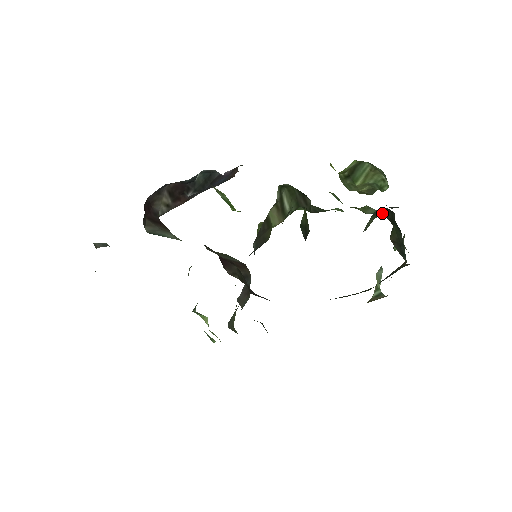
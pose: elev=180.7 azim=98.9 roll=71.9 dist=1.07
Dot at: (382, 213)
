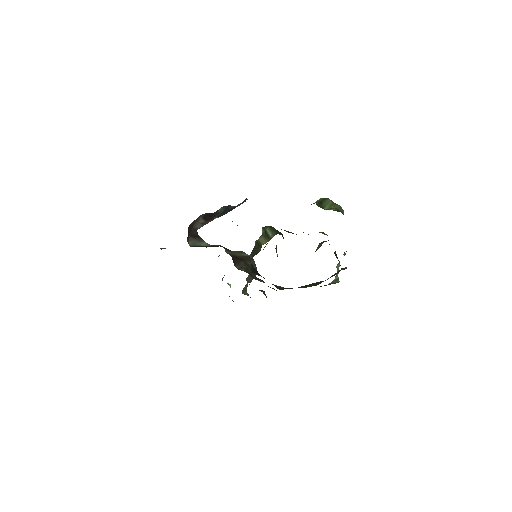
Dot at: occluded
